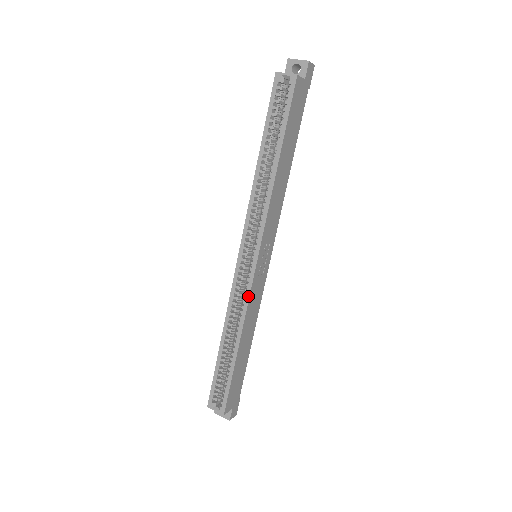
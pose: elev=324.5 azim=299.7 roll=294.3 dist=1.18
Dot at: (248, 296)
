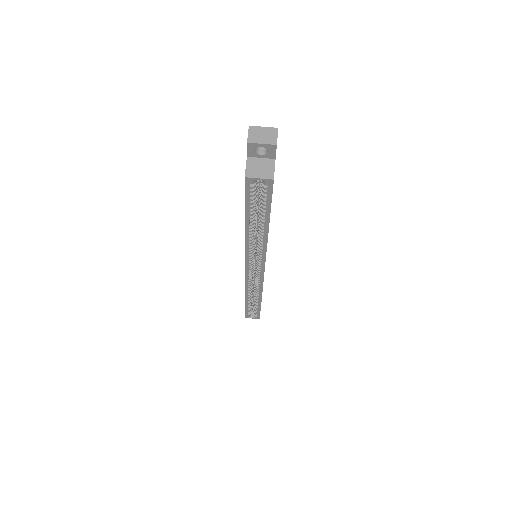
Dot at: (262, 284)
